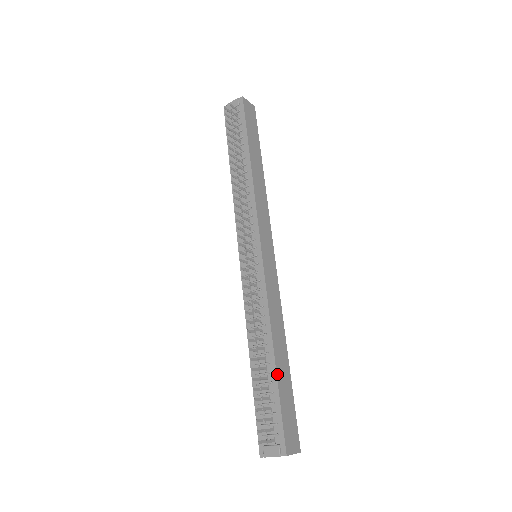
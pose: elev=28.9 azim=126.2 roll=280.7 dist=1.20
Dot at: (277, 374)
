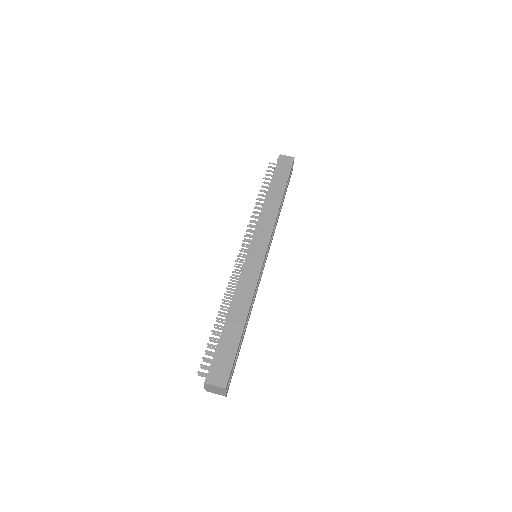
Dot at: (223, 329)
